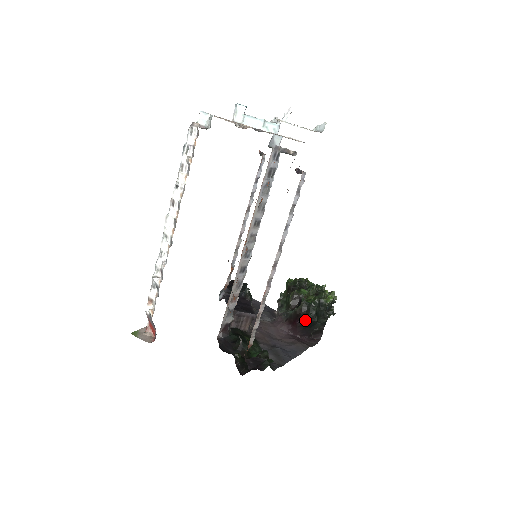
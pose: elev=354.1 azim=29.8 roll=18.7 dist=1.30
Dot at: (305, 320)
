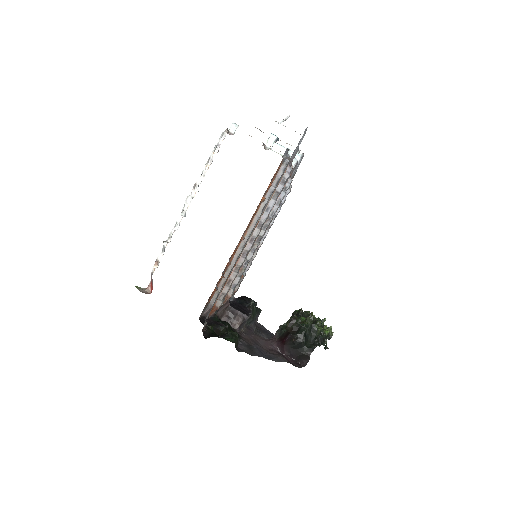
Dot at: (293, 338)
